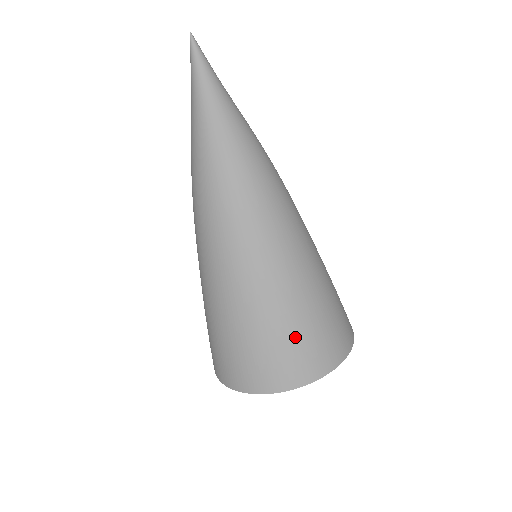
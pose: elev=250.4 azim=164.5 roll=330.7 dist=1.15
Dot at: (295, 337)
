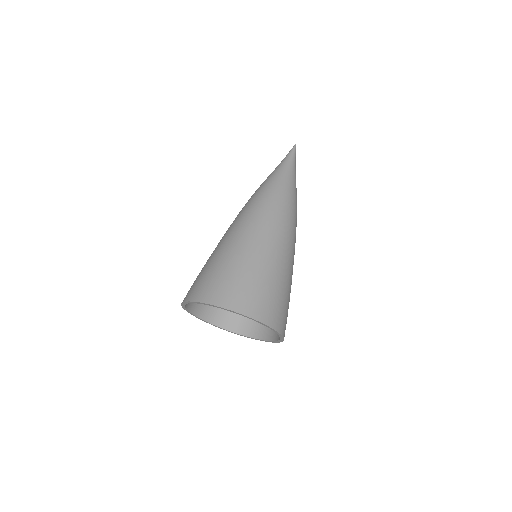
Dot at: (275, 293)
